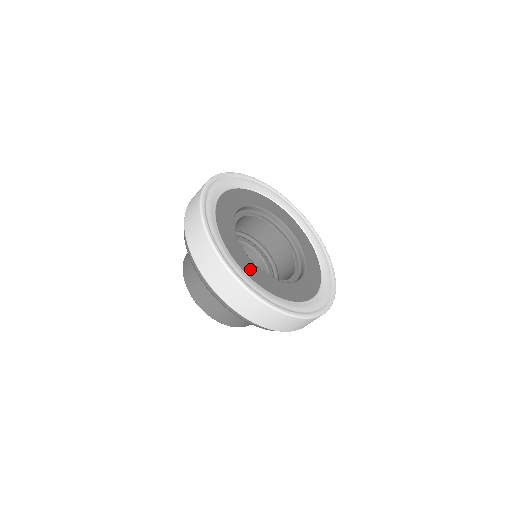
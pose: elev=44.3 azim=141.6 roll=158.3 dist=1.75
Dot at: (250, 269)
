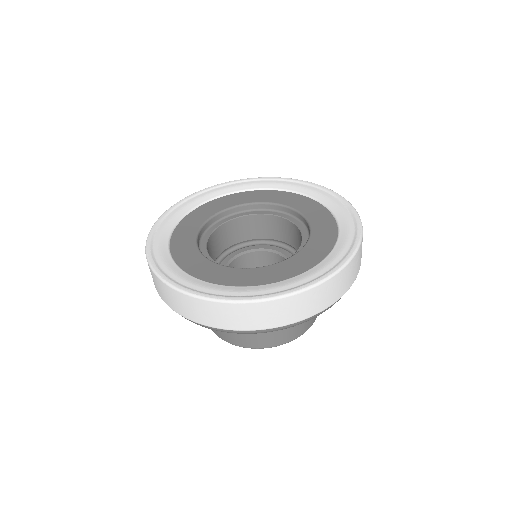
Dot at: (247, 278)
